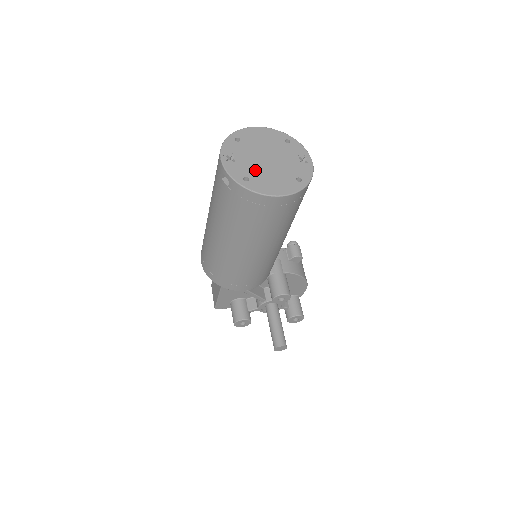
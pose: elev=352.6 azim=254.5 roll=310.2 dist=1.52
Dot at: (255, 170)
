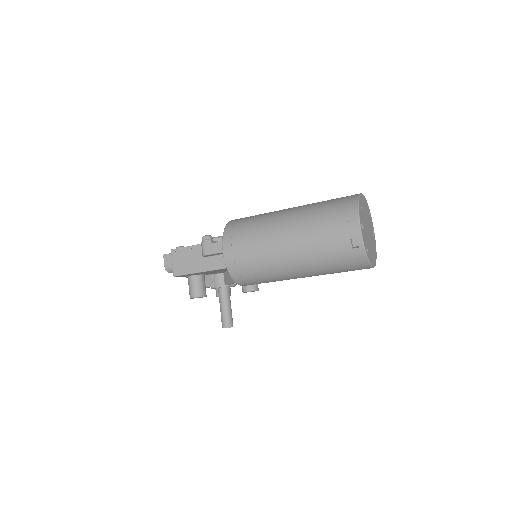
Dot at: (368, 241)
